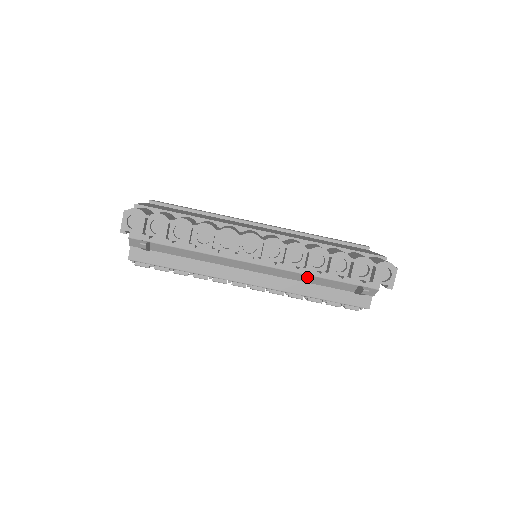
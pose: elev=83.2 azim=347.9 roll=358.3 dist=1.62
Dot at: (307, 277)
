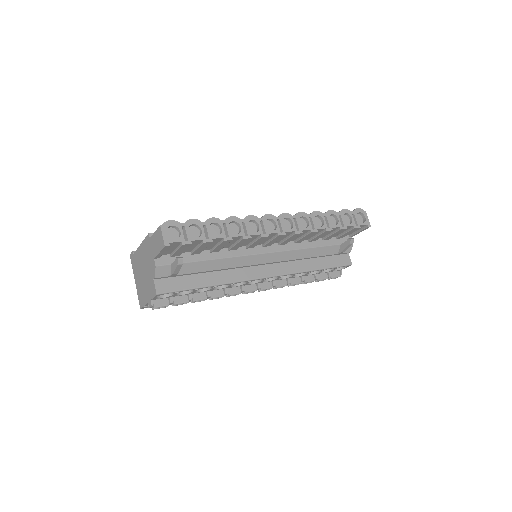
Dot at: (306, 251)
